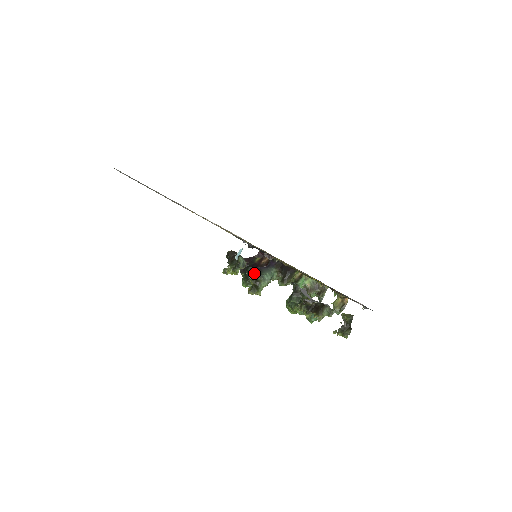
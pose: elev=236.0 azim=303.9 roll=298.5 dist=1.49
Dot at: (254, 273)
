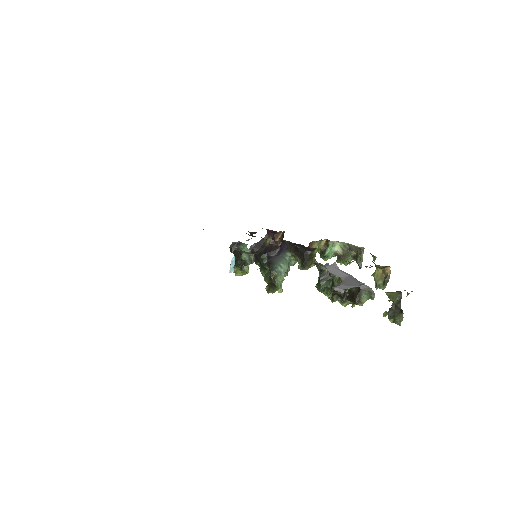
Dot at: occluded
